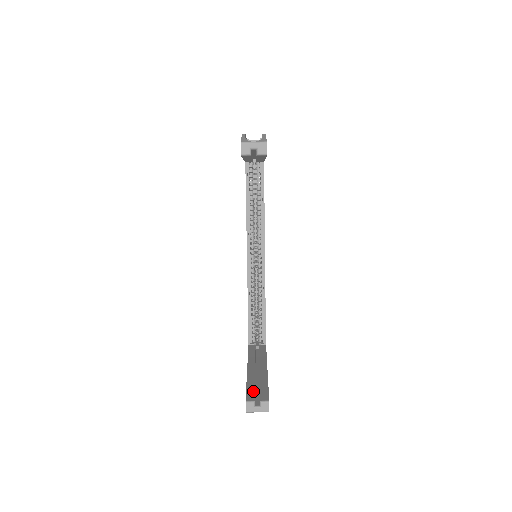
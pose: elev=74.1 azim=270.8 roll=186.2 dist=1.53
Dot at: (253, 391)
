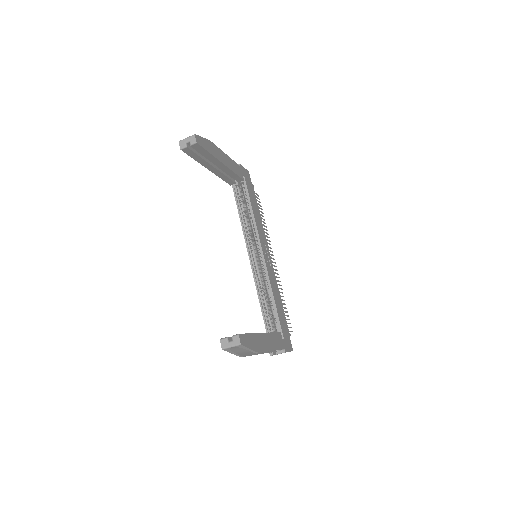
Dot at: occluded
